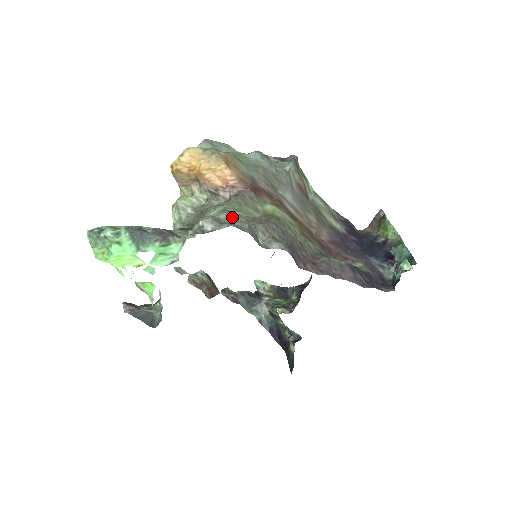
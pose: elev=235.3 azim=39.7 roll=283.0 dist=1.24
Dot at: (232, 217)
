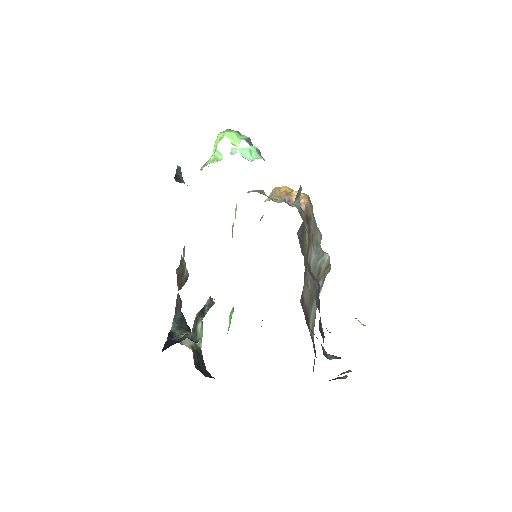
Dot at: occluded
